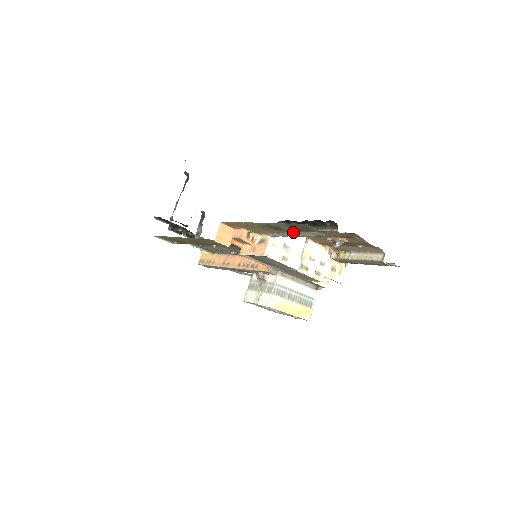
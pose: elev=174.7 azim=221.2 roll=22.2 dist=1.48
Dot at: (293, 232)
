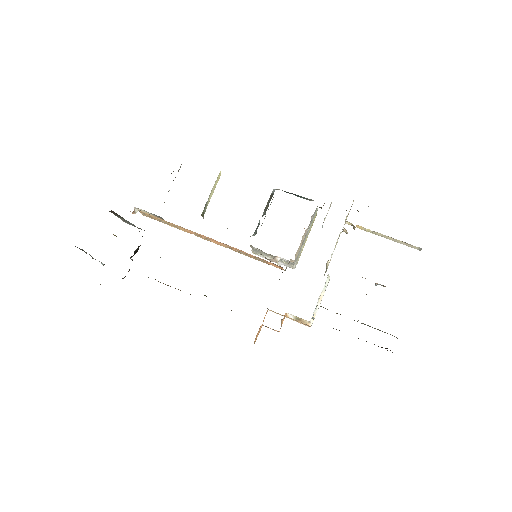
Dot at: occluded
